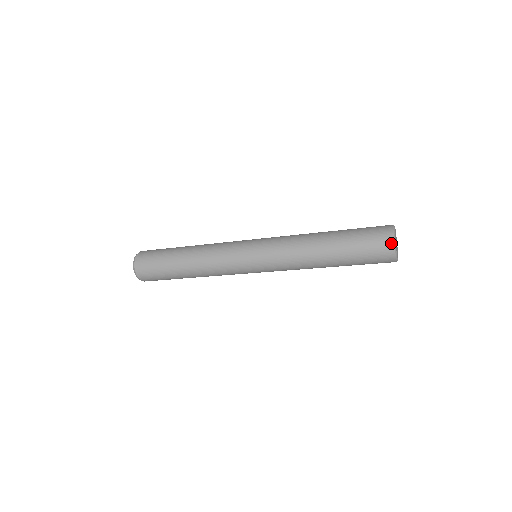
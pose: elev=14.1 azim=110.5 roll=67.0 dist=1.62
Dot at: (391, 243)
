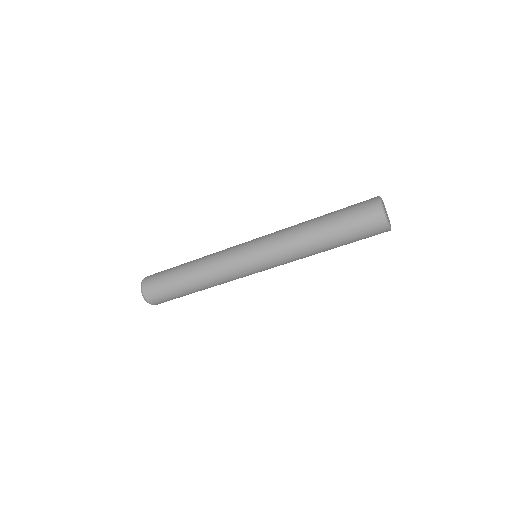
Dot at: (378, 206)
